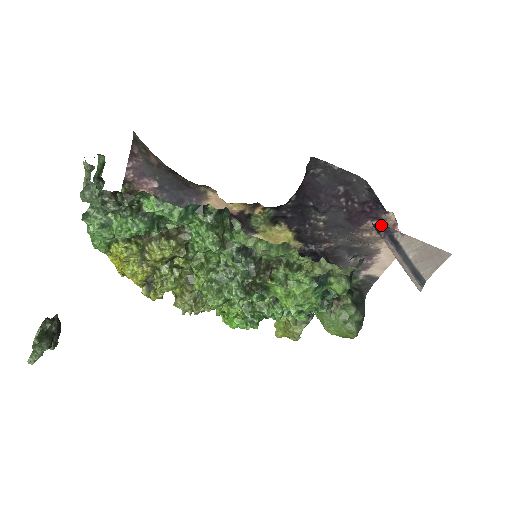
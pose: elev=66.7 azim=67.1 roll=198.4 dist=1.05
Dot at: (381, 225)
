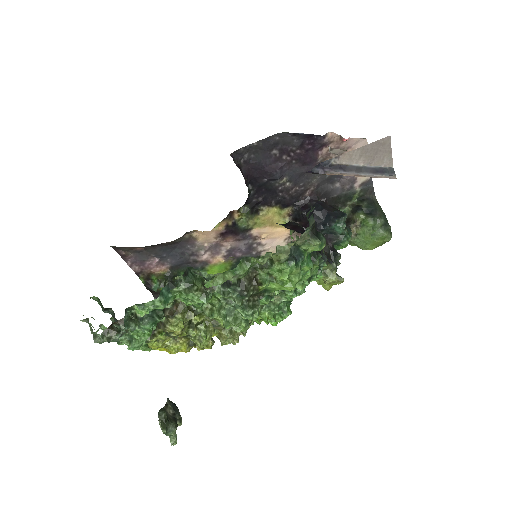
Dot at: (331, 146)
